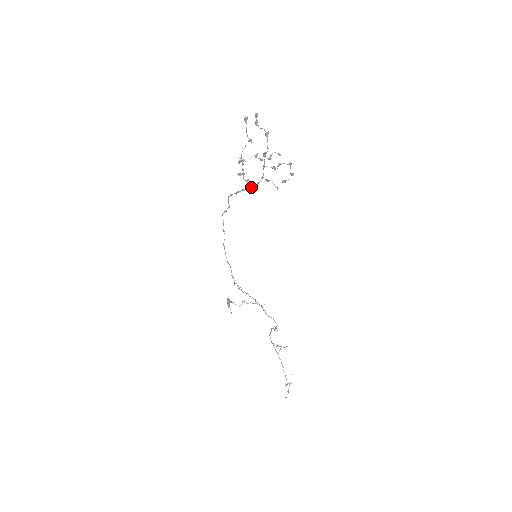
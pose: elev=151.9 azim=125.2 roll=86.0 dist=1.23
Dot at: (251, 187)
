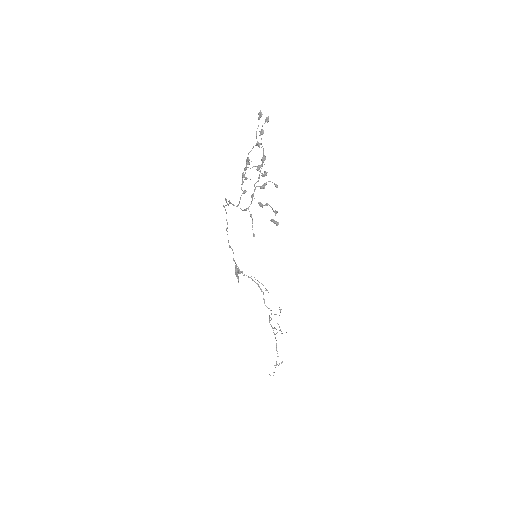
Dot at: occluded
